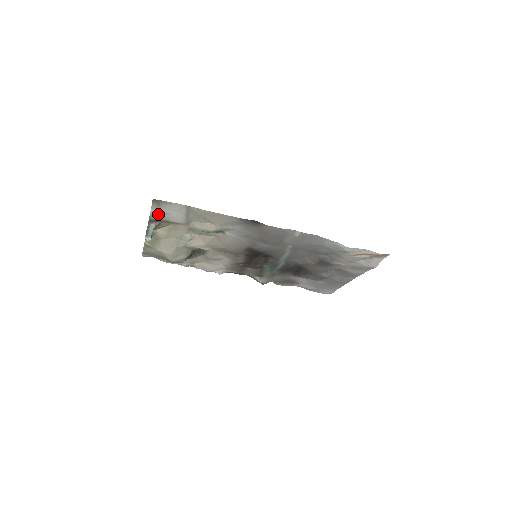
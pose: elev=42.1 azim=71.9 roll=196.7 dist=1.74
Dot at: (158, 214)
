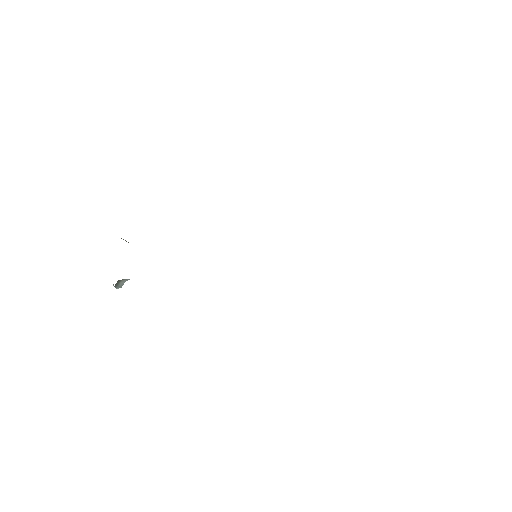
Dot at: occluded
